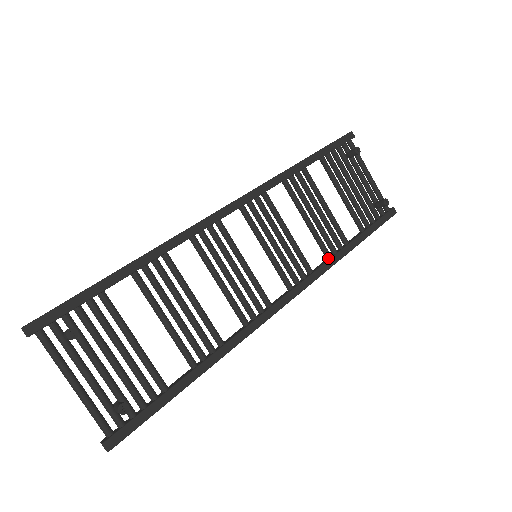
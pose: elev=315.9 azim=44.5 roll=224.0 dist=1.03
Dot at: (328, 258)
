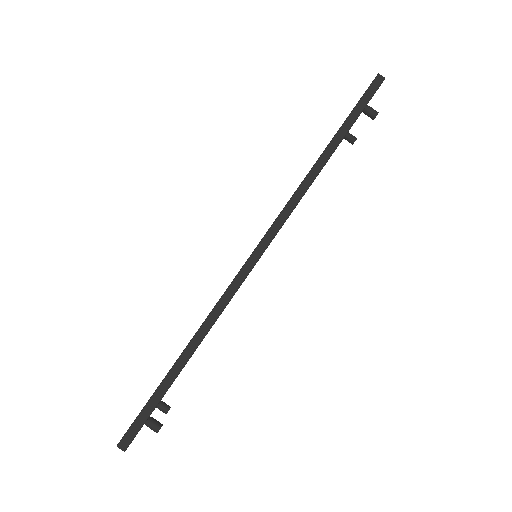
Dot at: occluded
